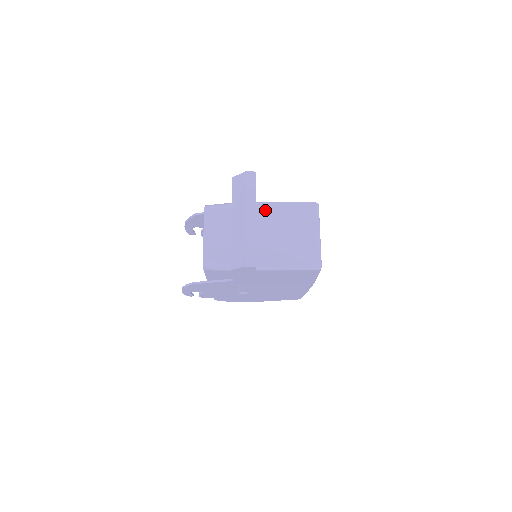
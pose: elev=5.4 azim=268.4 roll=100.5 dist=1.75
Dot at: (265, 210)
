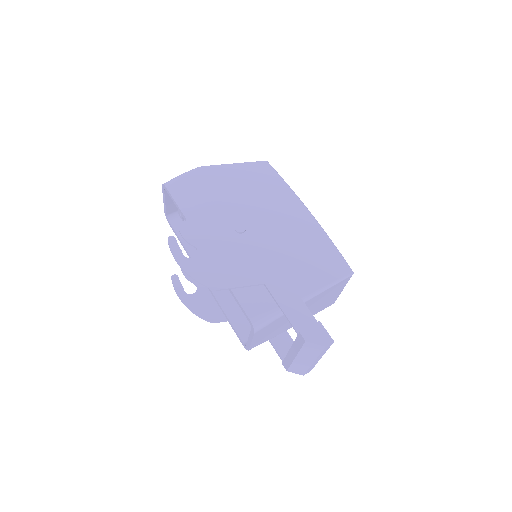
Dot at: (309, 302)
